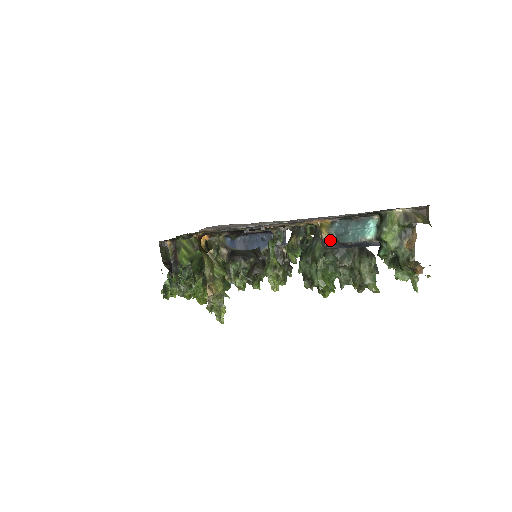
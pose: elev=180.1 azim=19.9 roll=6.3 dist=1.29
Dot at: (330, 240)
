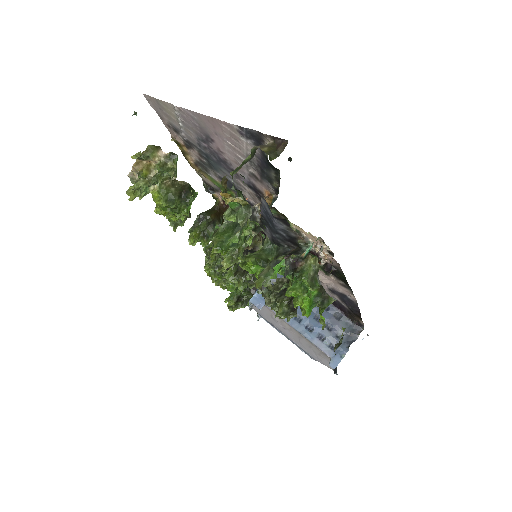
Dot at: occluded
